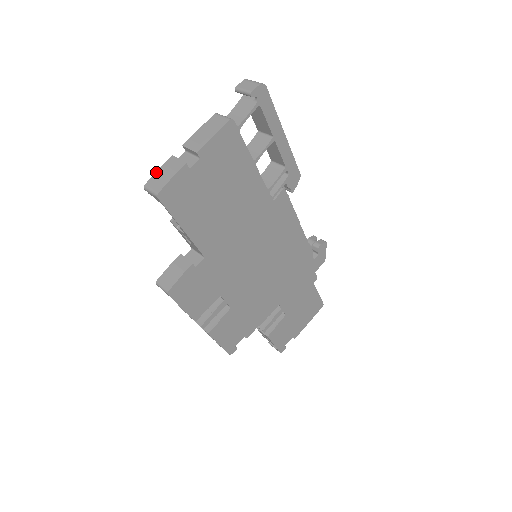
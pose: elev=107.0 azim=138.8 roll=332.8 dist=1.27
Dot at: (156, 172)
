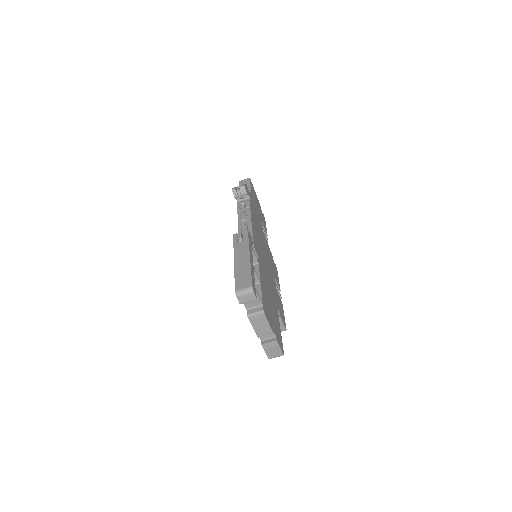
Dot at: (266, 353)
